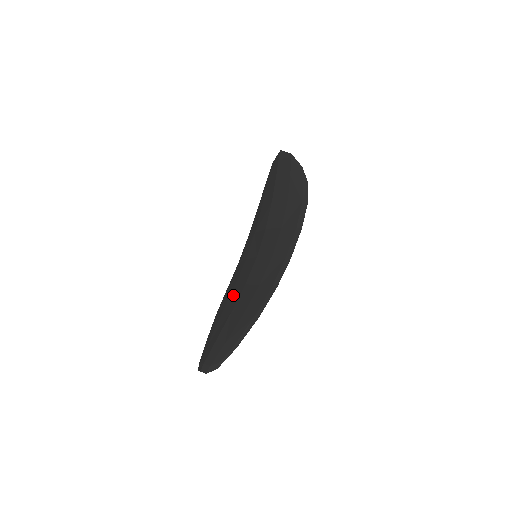
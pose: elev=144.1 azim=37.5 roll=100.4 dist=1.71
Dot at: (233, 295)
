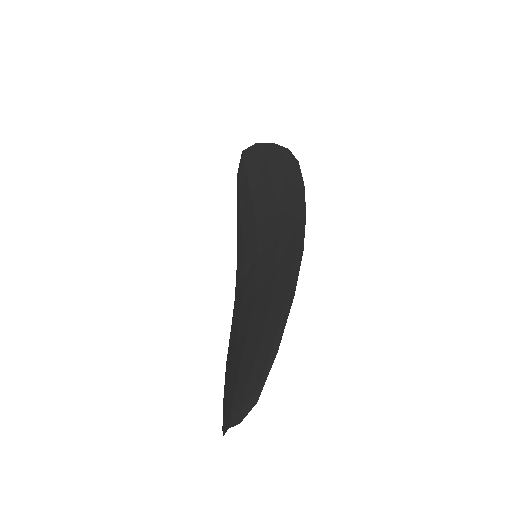
Dot at: (242, 317)
